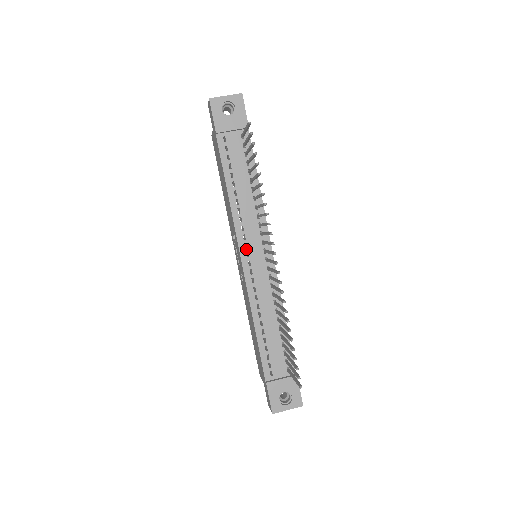
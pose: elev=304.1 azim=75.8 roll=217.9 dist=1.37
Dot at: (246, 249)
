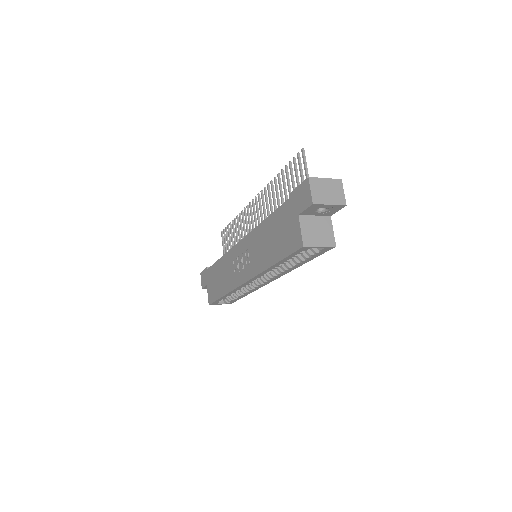
Dot at: occluded
